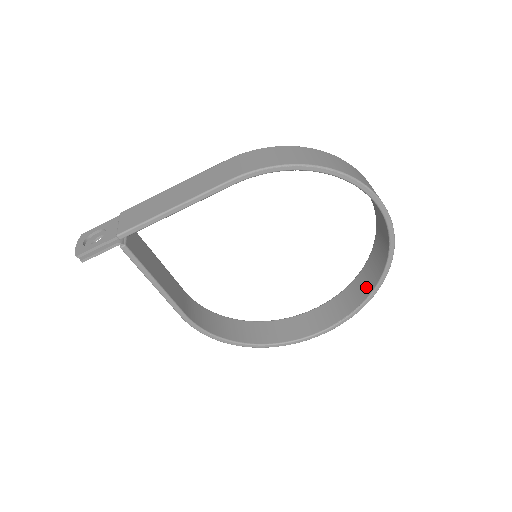
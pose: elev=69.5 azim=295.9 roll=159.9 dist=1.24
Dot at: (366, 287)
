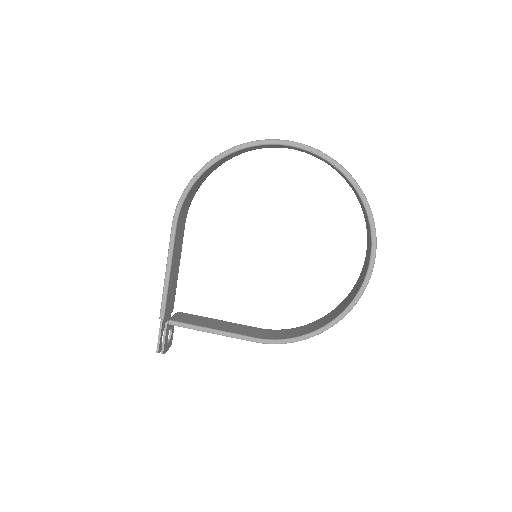
Dot at: (357, 195)
